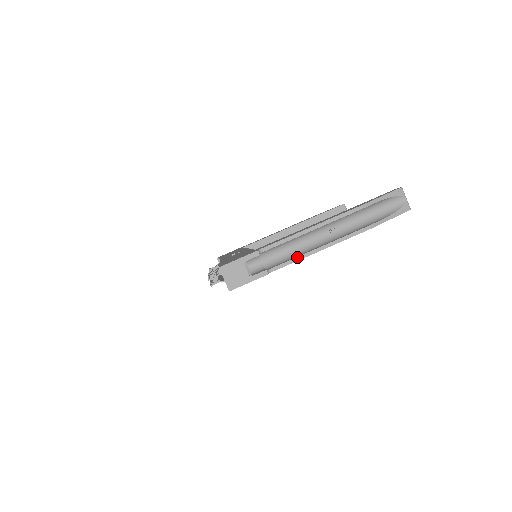
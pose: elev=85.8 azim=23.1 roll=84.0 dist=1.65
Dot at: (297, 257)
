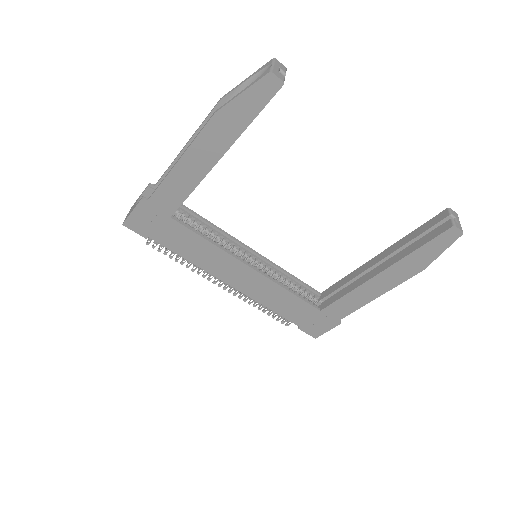
Dot at: (165, 177)
